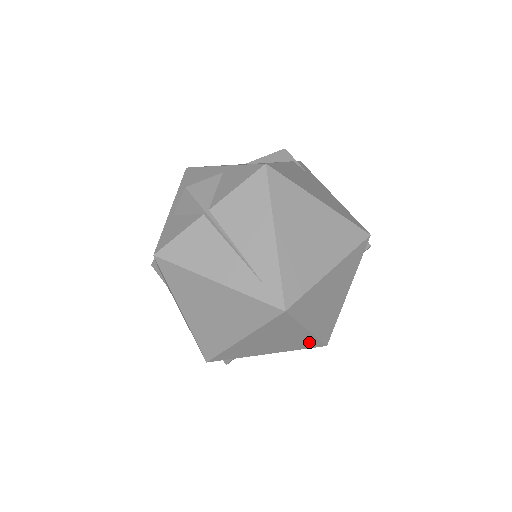
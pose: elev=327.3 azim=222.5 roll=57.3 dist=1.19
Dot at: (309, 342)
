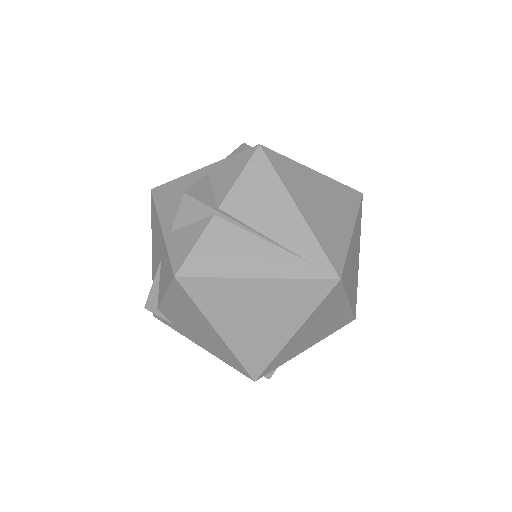
Dot at: (344, 319)
